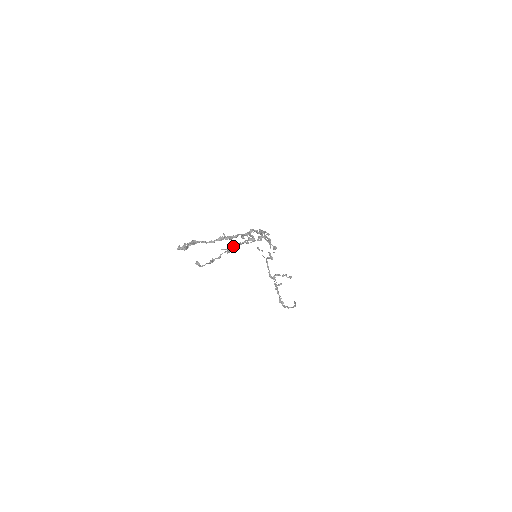
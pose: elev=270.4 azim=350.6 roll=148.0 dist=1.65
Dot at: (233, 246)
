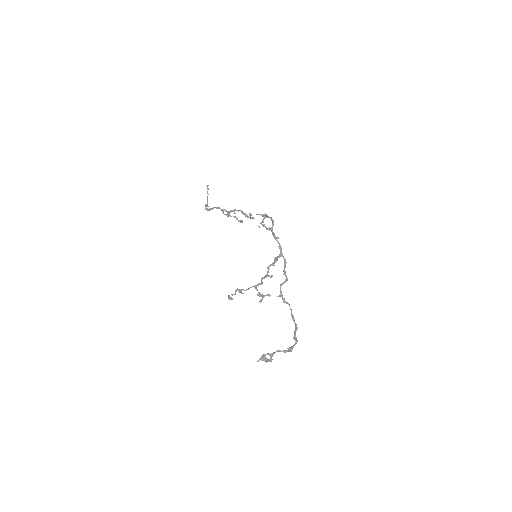
Dot at: (262, 282)
